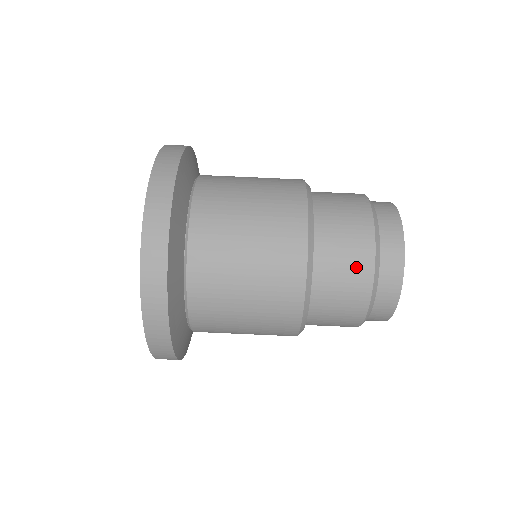
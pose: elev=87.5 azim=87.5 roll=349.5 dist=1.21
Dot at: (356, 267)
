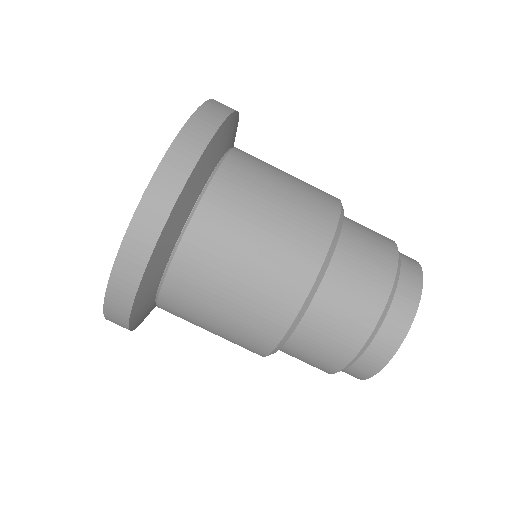
Dot at: (322, 363)
